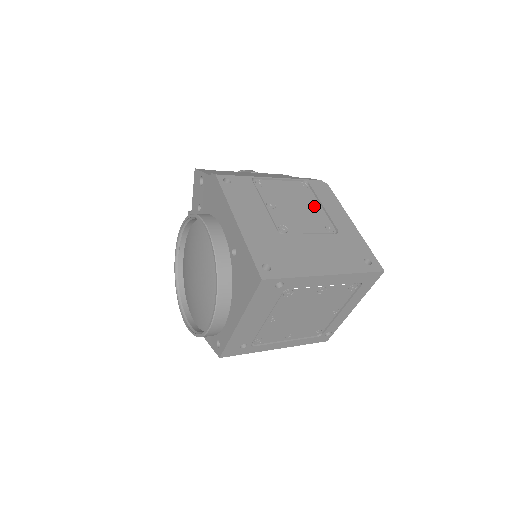
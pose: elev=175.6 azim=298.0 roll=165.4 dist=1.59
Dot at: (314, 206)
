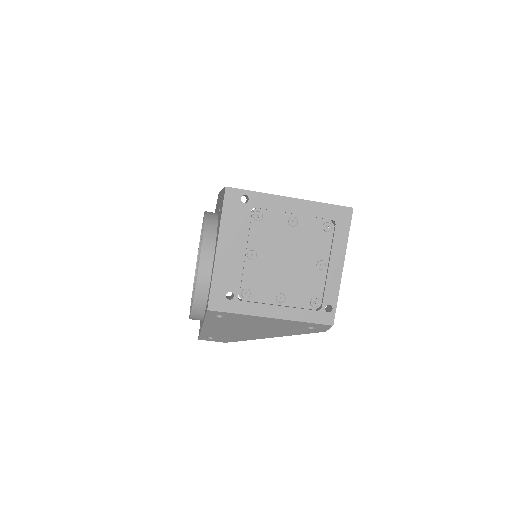
Dot at: occluded
